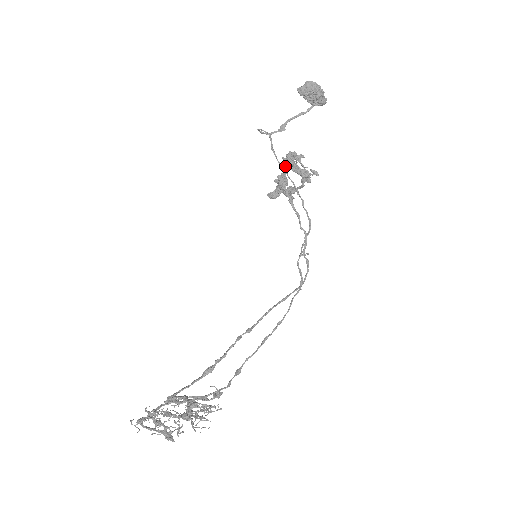
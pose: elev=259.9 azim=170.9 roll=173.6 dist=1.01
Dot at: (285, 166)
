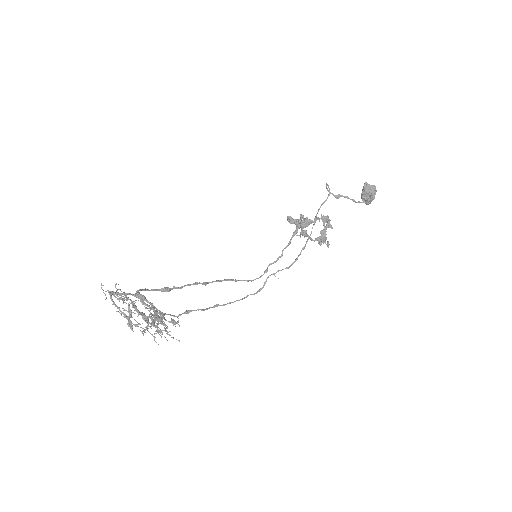
Dot at: (317, 219)
